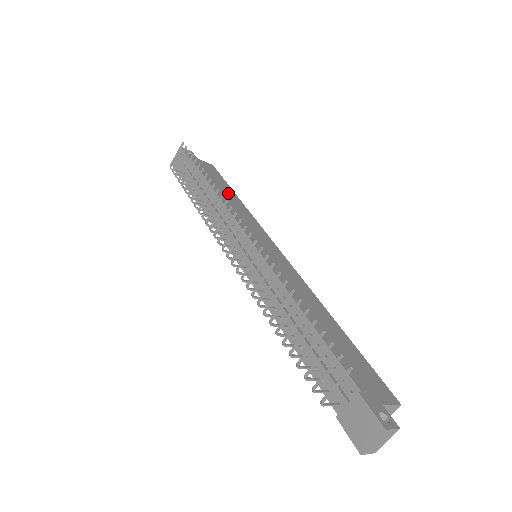
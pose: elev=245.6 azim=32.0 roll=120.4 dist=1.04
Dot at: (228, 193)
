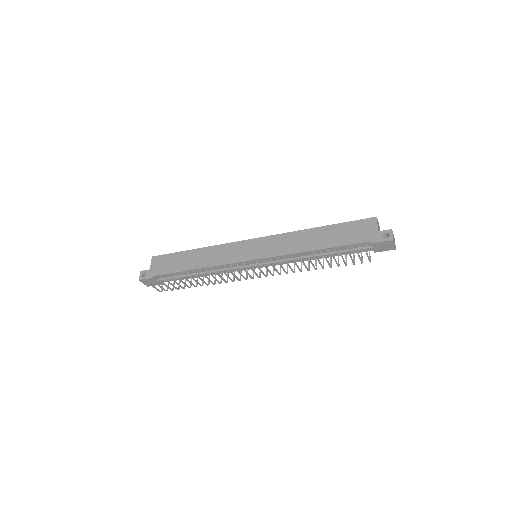
Dot at: (193, 257)
